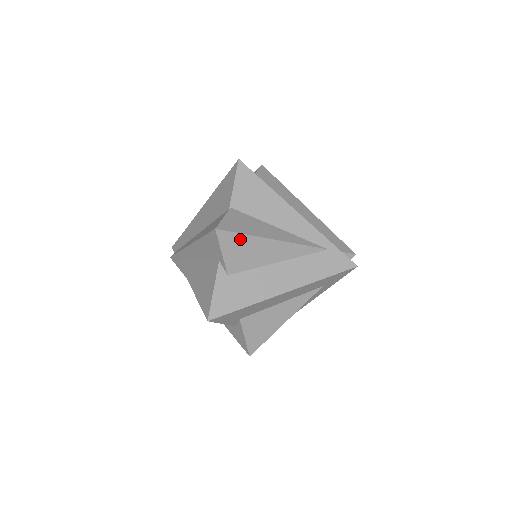
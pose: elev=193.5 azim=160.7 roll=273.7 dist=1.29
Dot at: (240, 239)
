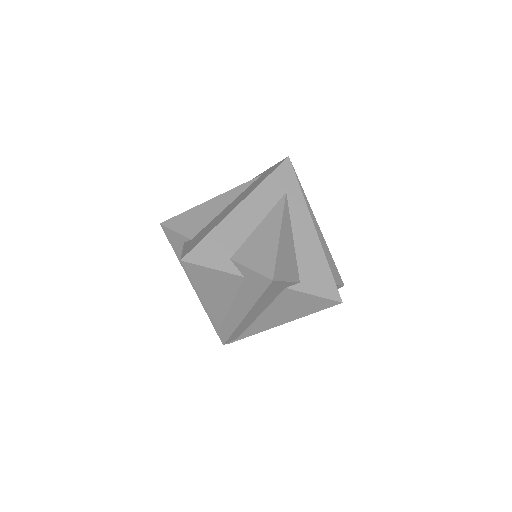
Dot at: (183, 216)
